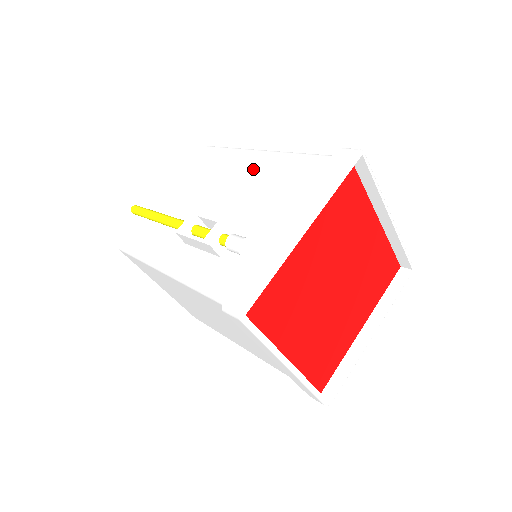
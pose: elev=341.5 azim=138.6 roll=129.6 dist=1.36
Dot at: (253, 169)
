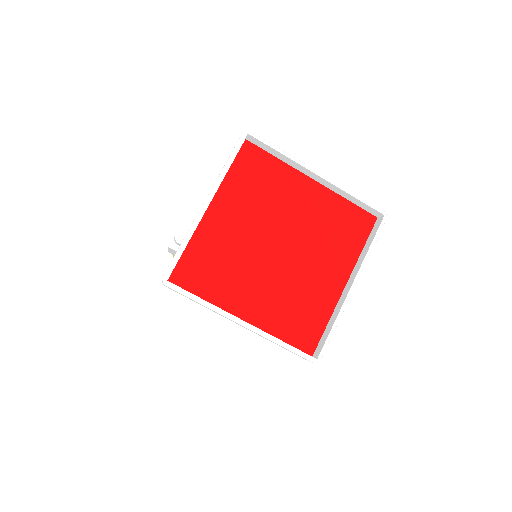
Dot at: occluded
